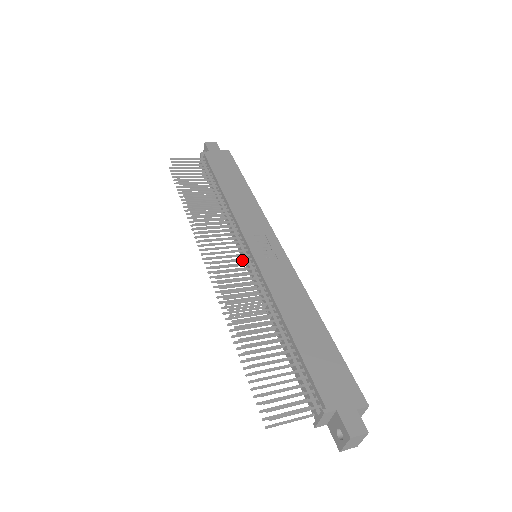
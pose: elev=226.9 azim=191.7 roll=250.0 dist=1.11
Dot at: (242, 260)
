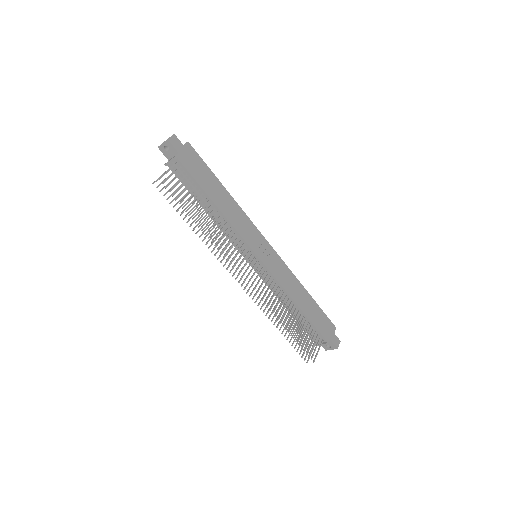
Dot at: occluded
